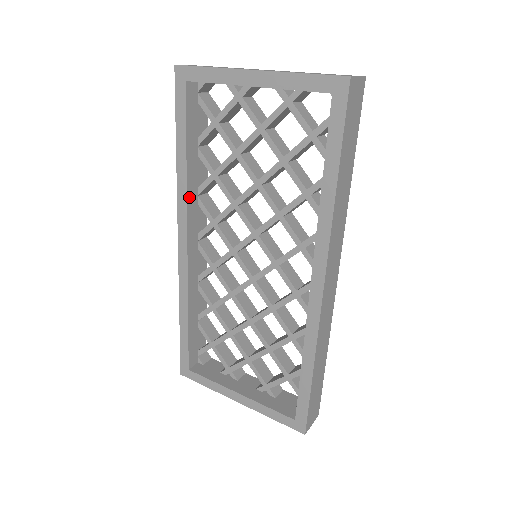
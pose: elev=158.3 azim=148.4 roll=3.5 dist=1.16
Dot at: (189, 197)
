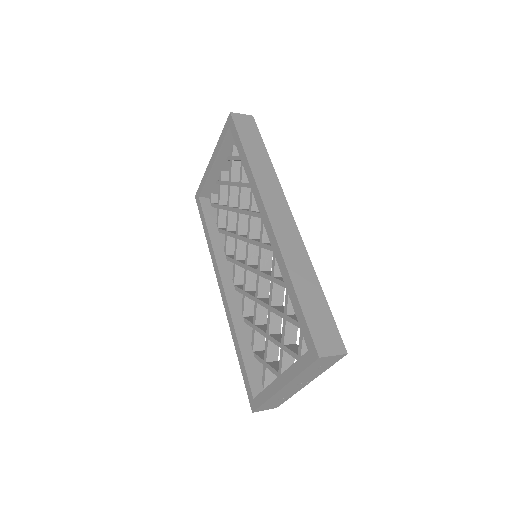
Dot at: (217, 255)
